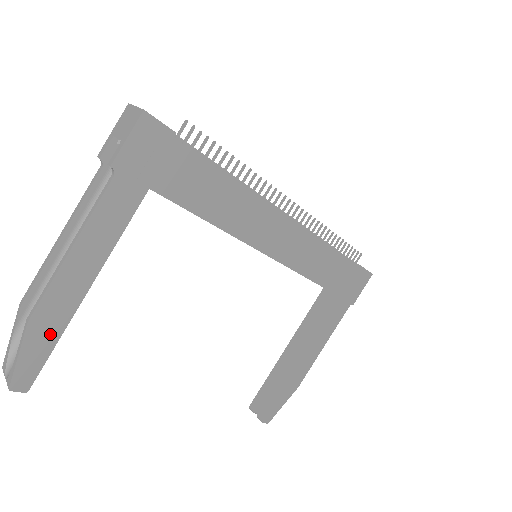
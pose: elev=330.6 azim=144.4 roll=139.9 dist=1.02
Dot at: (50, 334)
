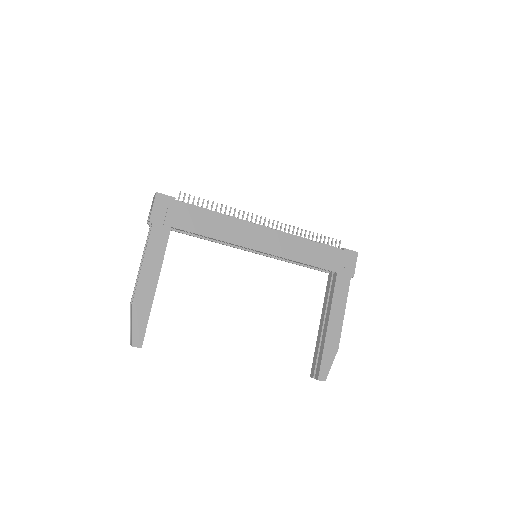
Dot at: (144, 312)
